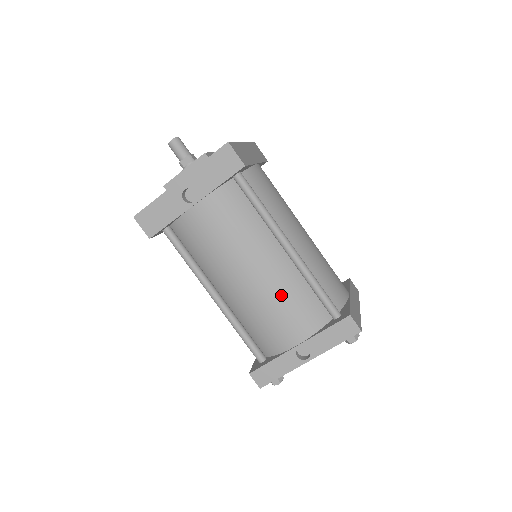
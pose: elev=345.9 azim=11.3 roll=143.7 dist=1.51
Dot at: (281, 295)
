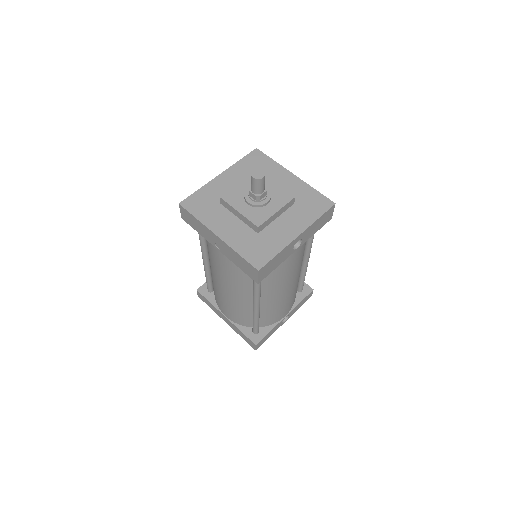
Dot at: occluded
